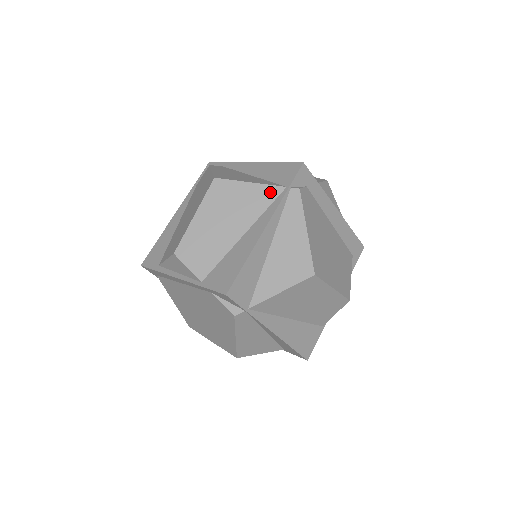
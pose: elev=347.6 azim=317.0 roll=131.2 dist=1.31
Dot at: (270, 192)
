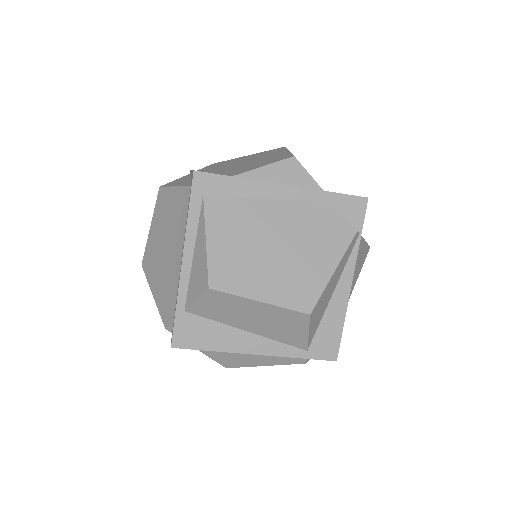
Dot at: occluded
